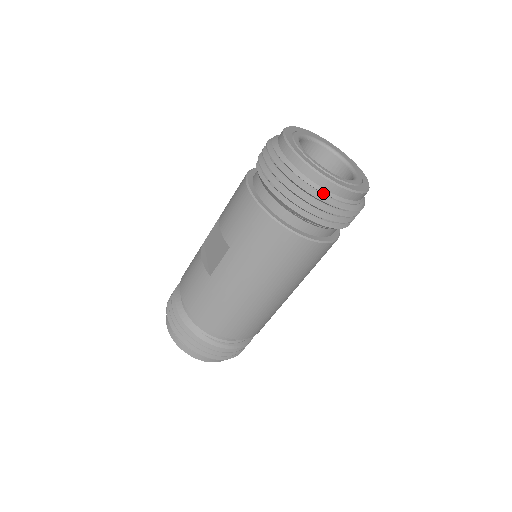
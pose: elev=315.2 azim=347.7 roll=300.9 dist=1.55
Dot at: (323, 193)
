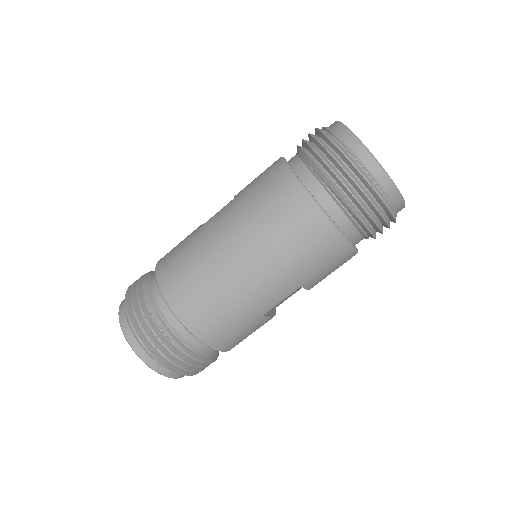
Dot at: (345, 147)
